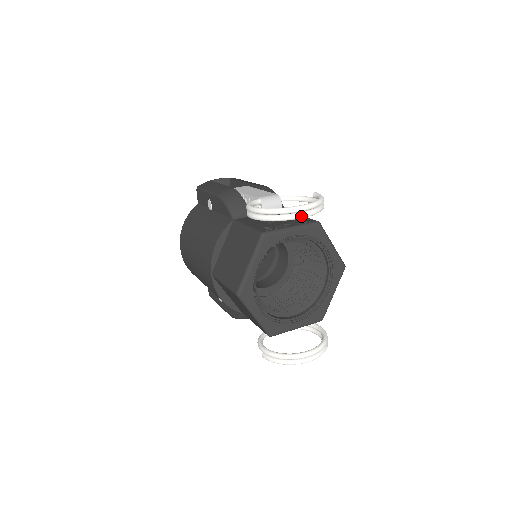
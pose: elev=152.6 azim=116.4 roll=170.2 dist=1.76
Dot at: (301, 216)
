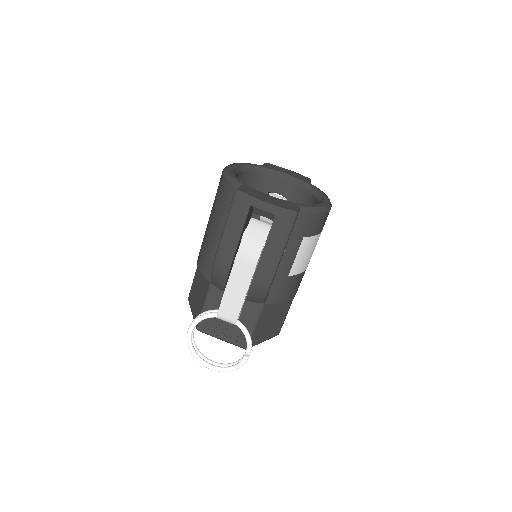
Dot at: occluded
